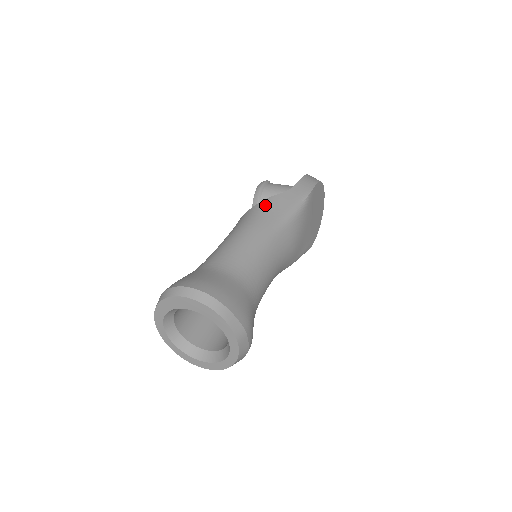
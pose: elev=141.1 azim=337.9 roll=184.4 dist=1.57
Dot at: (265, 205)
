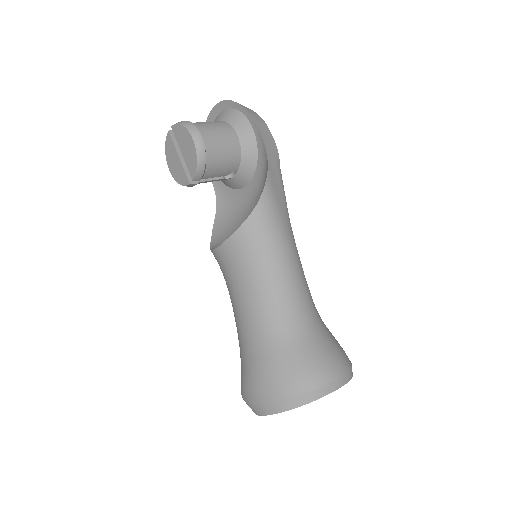
Dot at: (270, 201)
